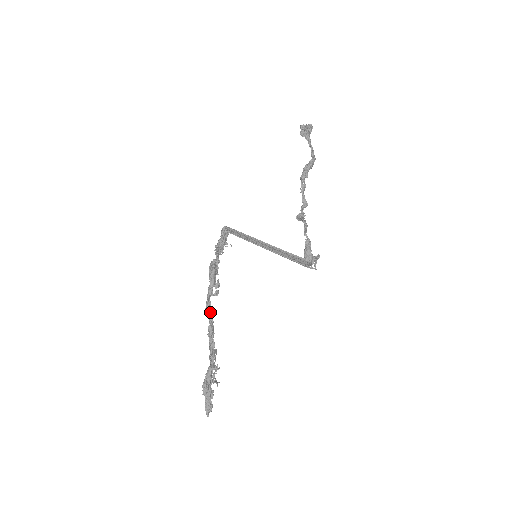
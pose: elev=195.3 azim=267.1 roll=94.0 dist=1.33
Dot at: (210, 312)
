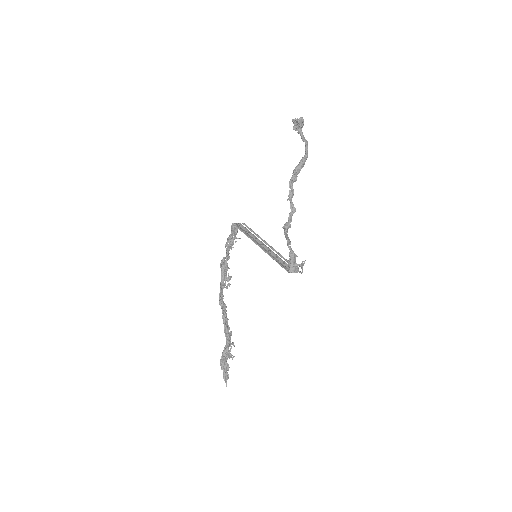
Dot at: (222, 305)
